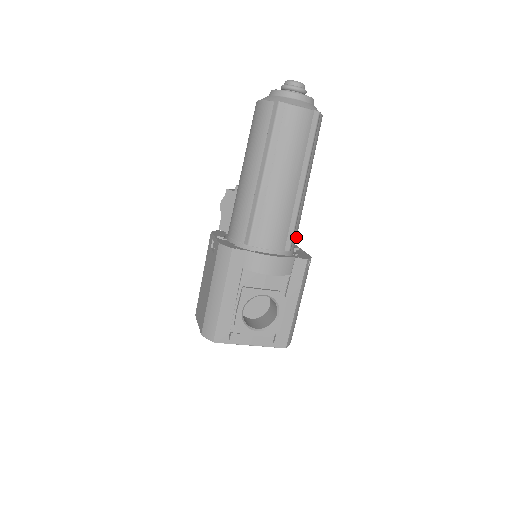
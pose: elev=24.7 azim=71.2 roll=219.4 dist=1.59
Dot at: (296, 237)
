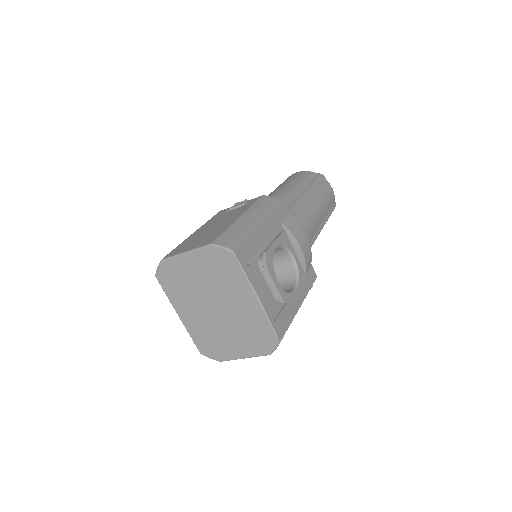
Dot at: occluded
